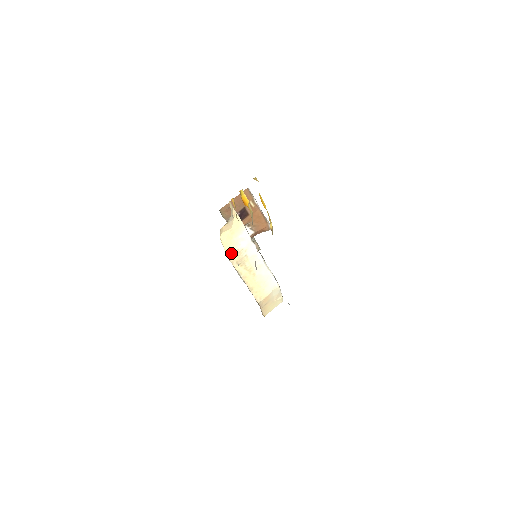
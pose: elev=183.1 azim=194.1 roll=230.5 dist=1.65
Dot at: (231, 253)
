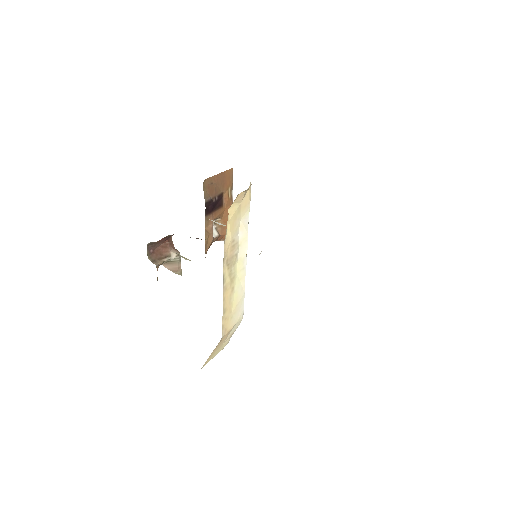
Dot at: (228, 242)
